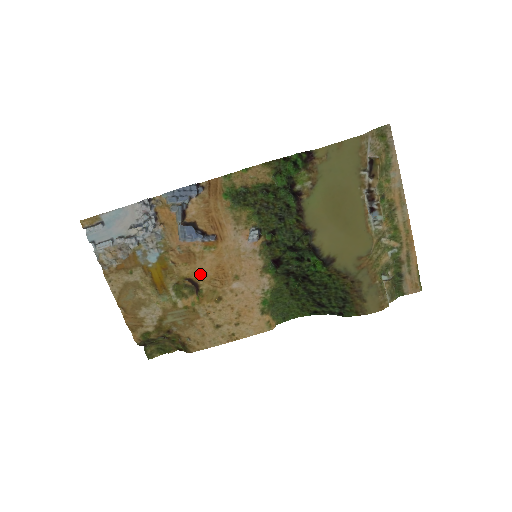
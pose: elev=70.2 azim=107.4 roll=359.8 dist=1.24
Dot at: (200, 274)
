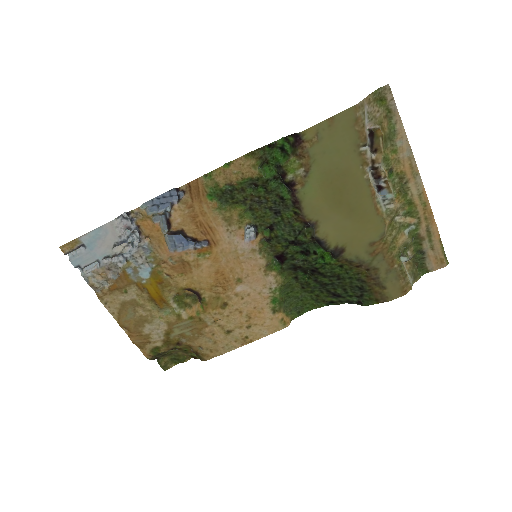
Dot at: (199, 283)
